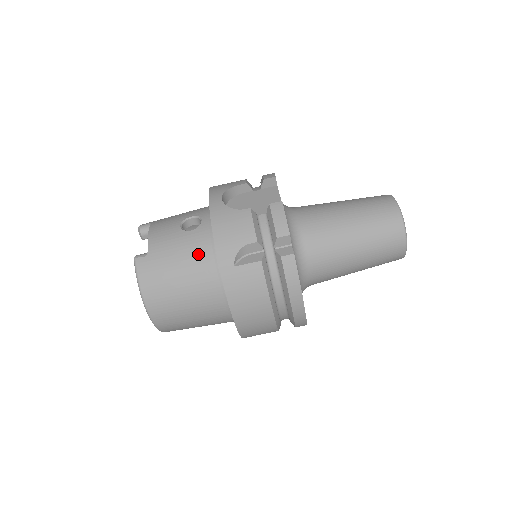
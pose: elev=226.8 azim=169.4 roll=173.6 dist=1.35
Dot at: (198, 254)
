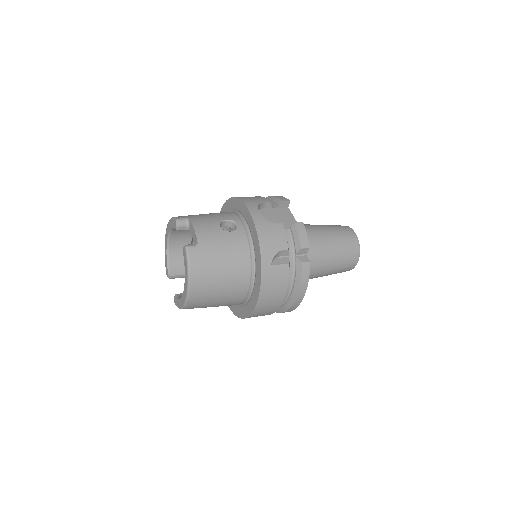
Dot at: (238, 251)
